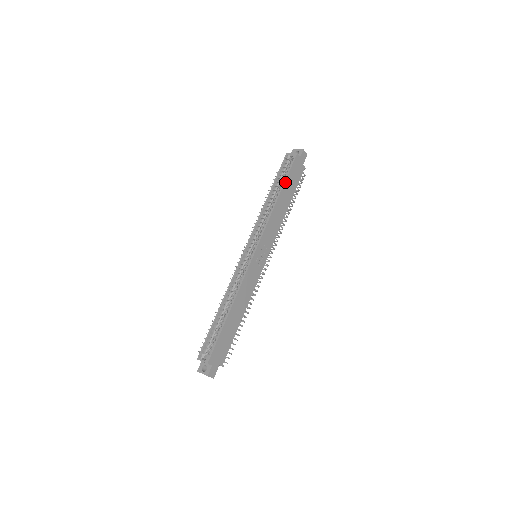
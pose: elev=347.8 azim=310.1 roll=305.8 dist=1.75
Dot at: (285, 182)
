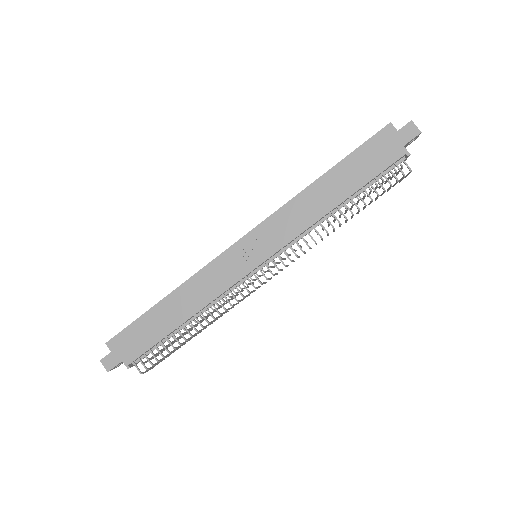
Dot at: (344, 160)
